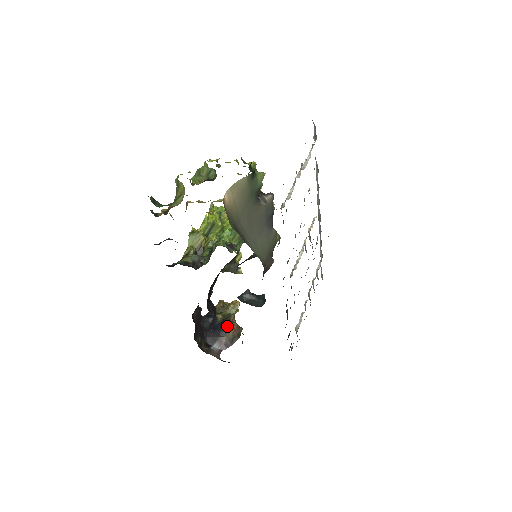
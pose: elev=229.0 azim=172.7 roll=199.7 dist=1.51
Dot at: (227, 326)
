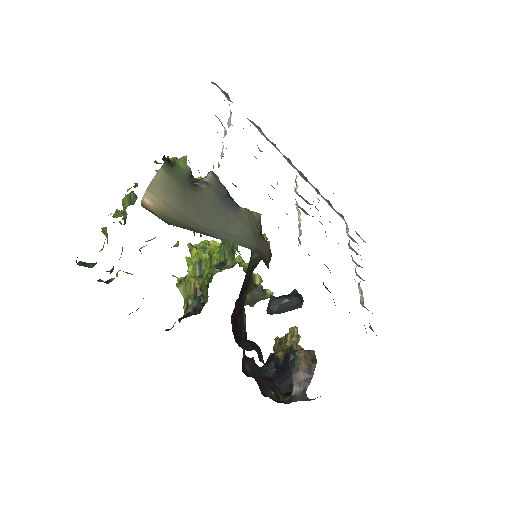
Dot at: (293, 358)
